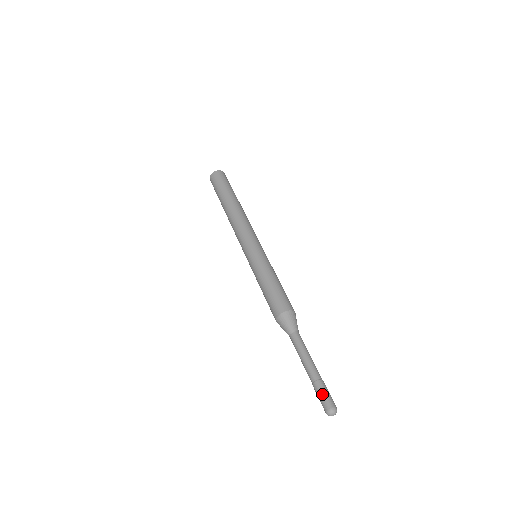
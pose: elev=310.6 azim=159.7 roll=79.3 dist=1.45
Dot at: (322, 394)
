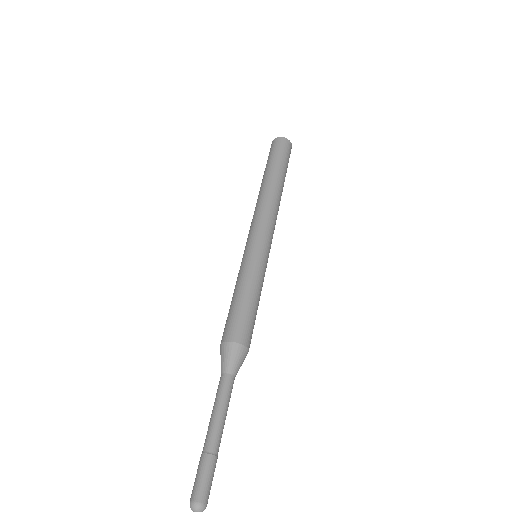
Dot at: (196, 475)
